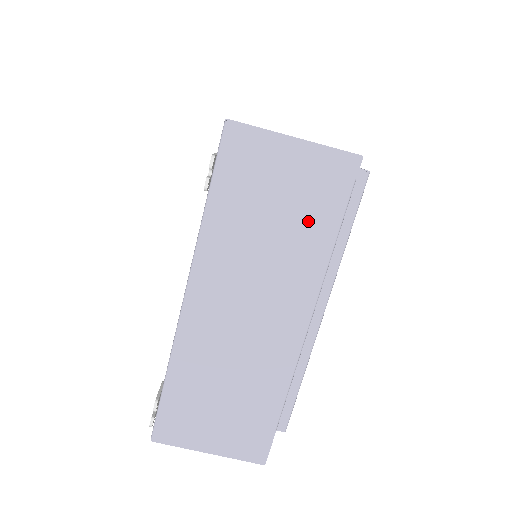
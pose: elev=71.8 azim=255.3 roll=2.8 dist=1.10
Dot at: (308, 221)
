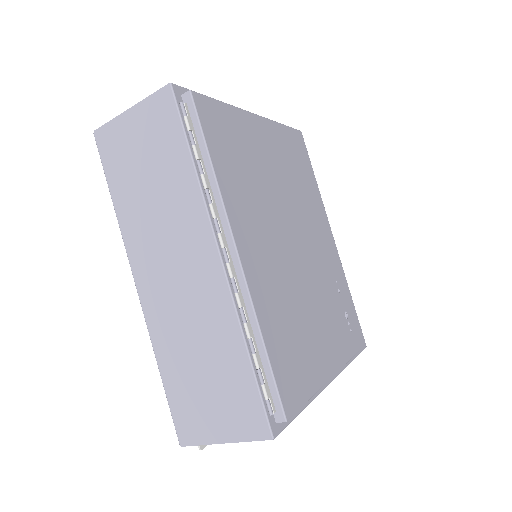
Dot at: occluded
